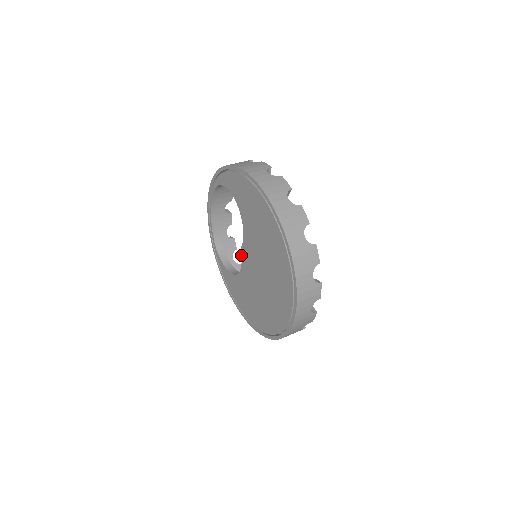
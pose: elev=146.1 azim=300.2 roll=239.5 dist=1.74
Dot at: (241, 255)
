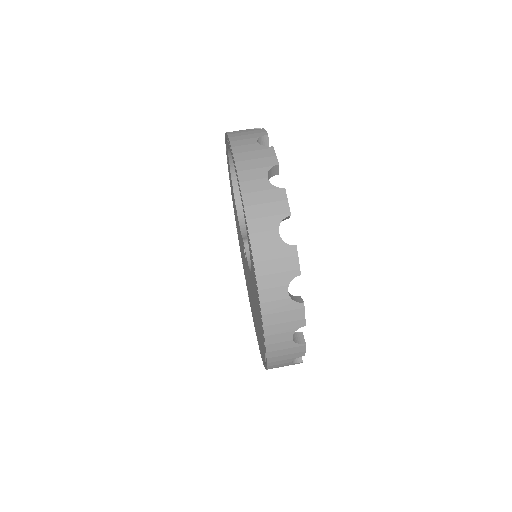
Dot at: (242, 238)
